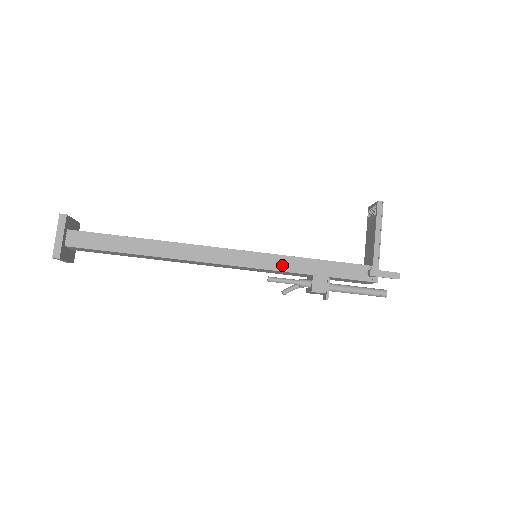
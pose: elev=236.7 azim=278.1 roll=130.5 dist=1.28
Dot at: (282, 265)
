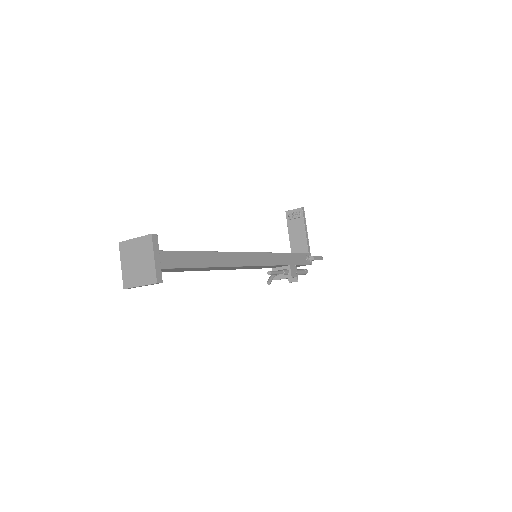
Dot at: (277, 260)
